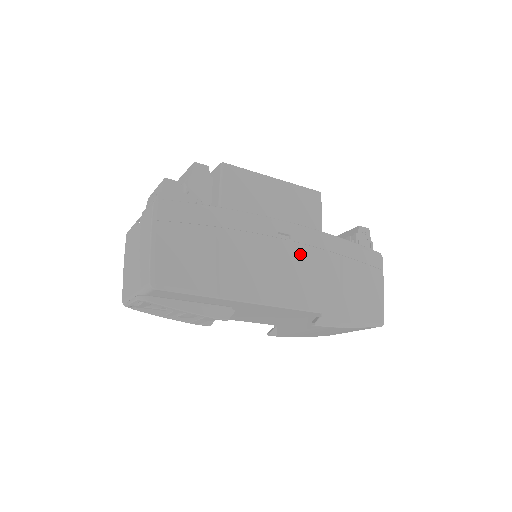
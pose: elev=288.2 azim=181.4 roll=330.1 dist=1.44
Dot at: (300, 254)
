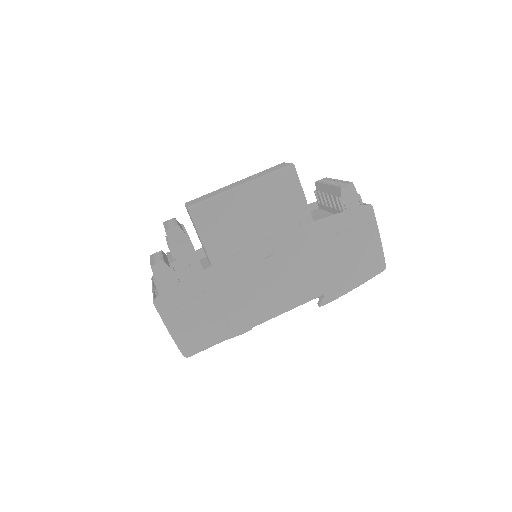
Dot at: (288, 261)
